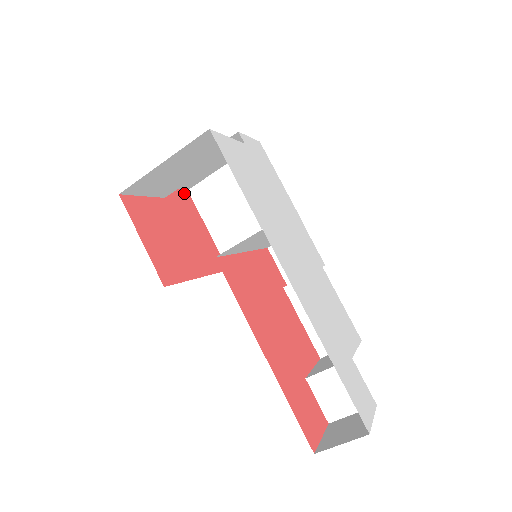
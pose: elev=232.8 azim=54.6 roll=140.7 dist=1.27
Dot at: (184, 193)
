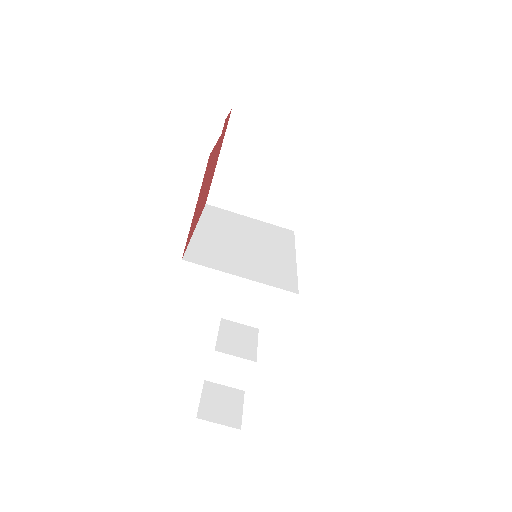
Dot at: (229, 115)
